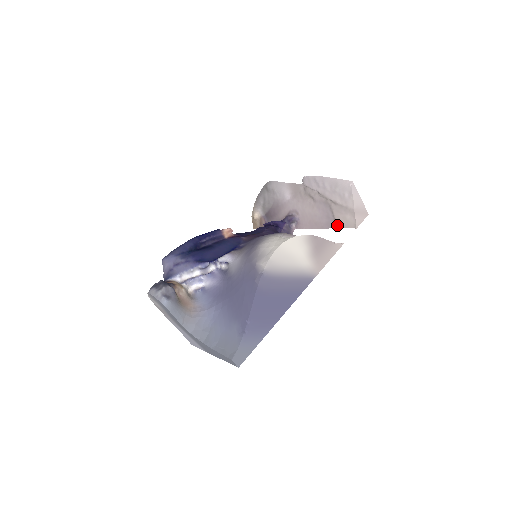
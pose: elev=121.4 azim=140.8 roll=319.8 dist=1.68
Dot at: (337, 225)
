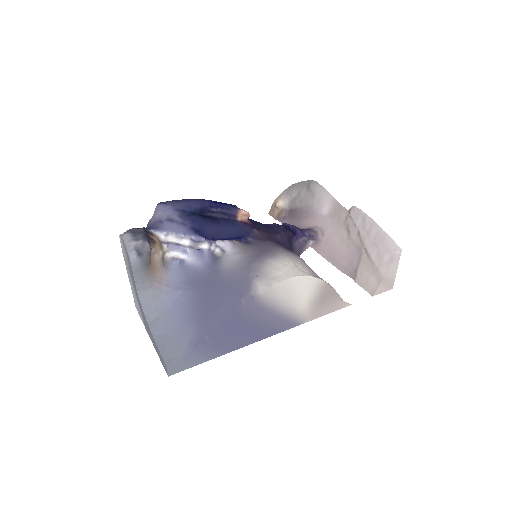
Dot at: (355, 277)
